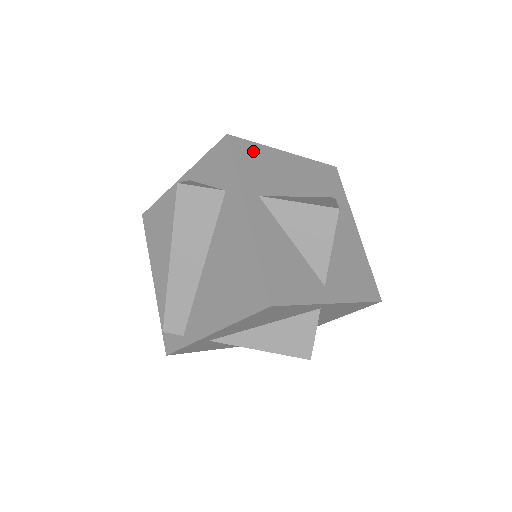
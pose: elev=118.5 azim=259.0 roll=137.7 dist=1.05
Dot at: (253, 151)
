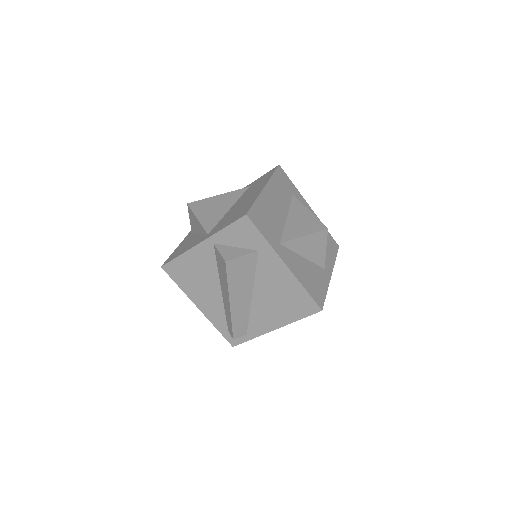
Dot at: (258, 211)
